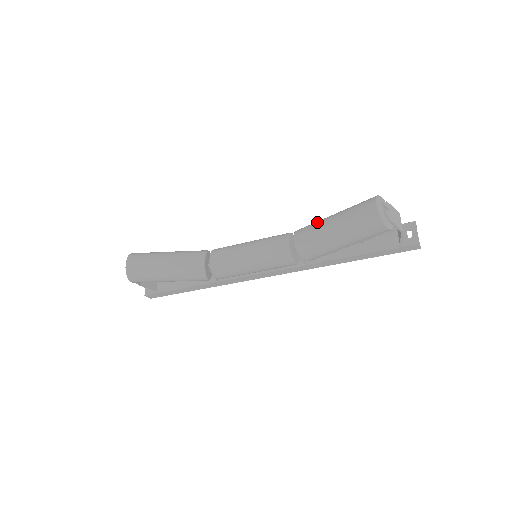
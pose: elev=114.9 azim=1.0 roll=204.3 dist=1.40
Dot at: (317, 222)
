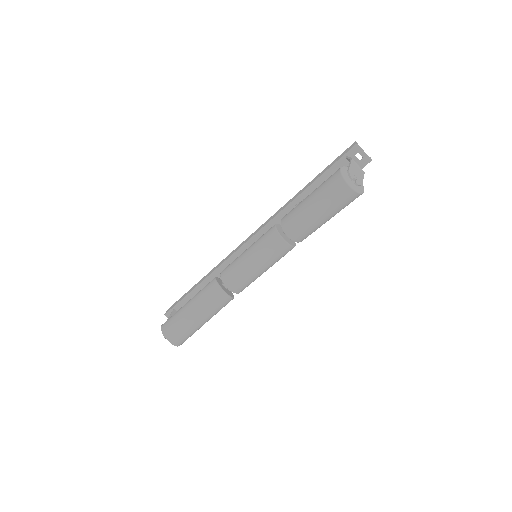
Dot at: (299, 216)
